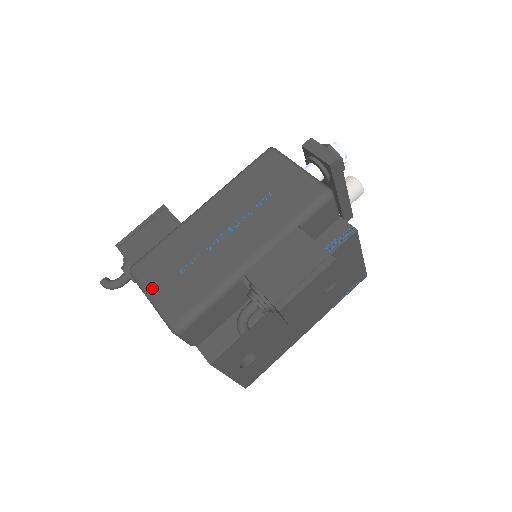
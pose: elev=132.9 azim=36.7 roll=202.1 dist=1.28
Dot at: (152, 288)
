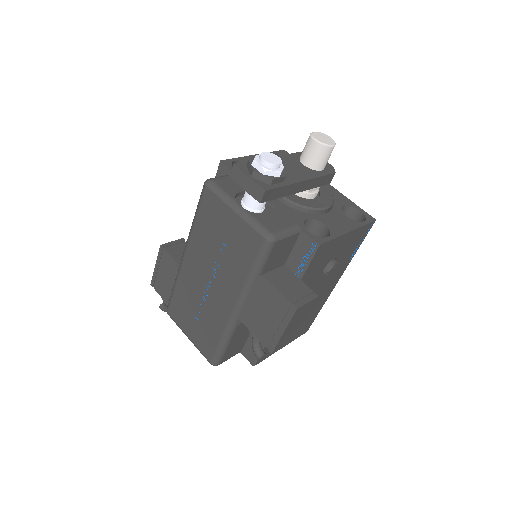
Dot at: (185, 332)
